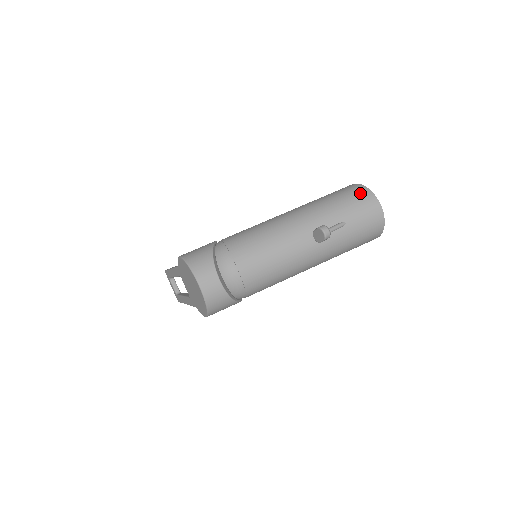
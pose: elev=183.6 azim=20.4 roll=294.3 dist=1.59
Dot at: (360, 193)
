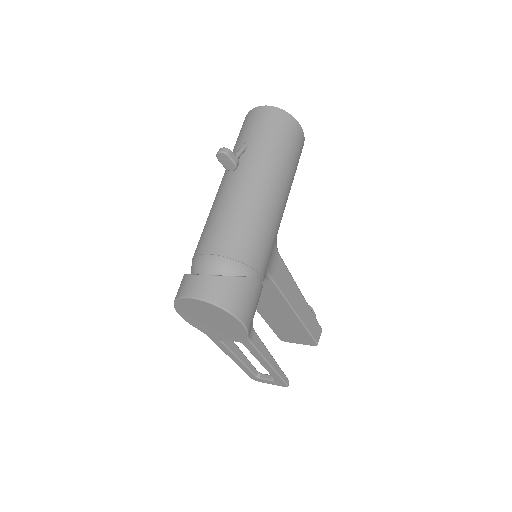
Dot at: (242, 125)
